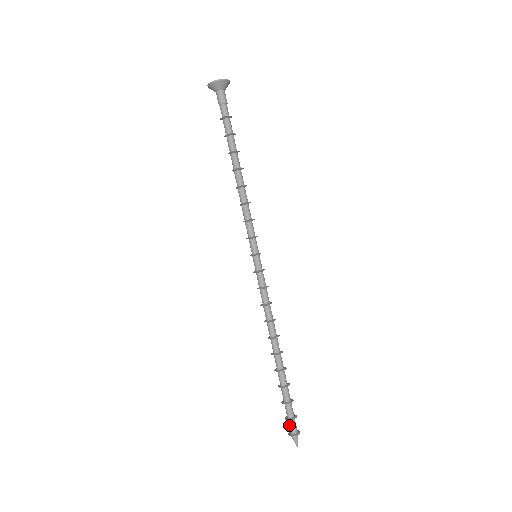
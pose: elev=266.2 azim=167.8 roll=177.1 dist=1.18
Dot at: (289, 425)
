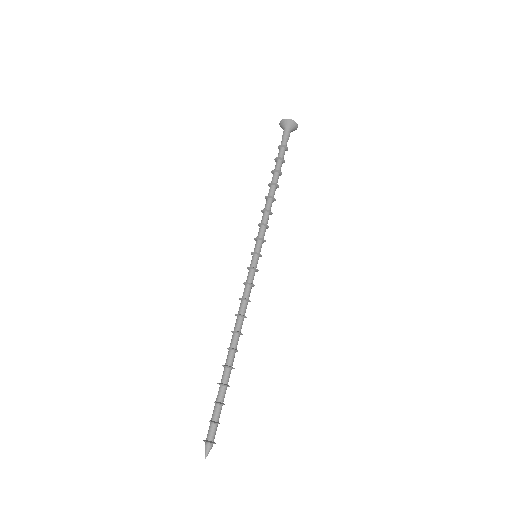
Dot at: (209, 429)
